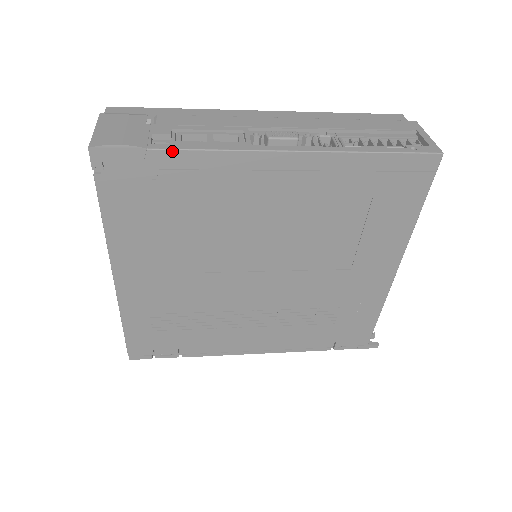
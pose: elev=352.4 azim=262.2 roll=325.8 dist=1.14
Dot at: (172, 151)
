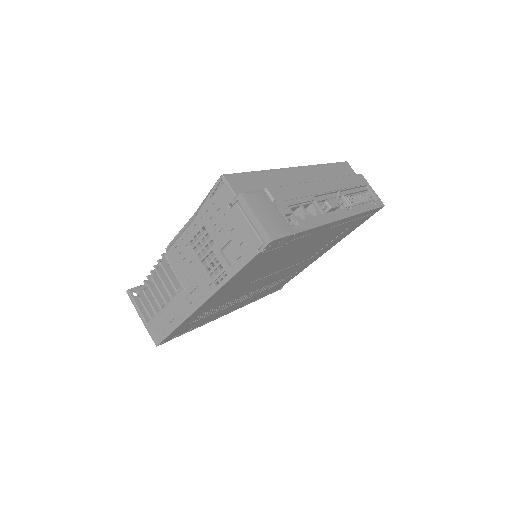
Dot at: (304, 231)
